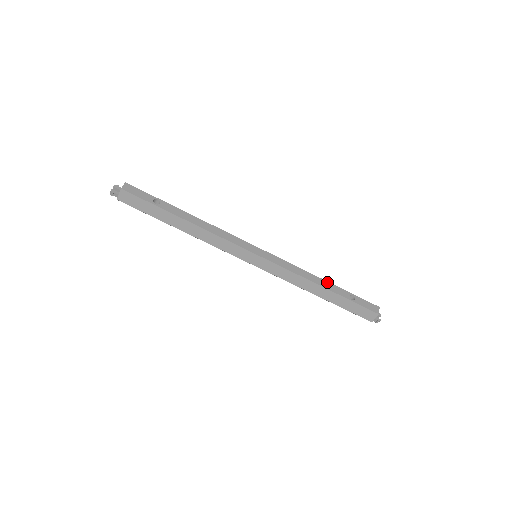
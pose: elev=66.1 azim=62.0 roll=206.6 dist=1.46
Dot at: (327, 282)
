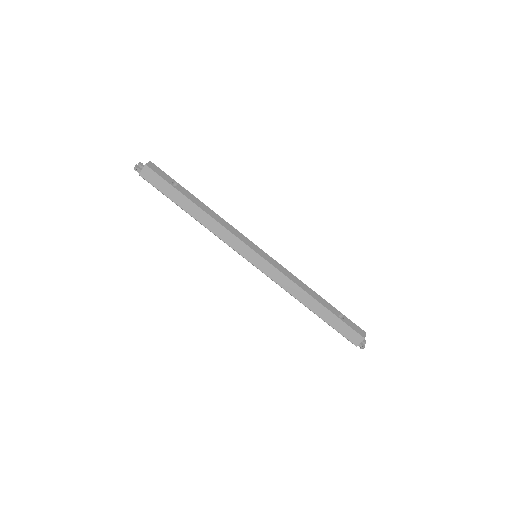
Dot at: (319, 296)
